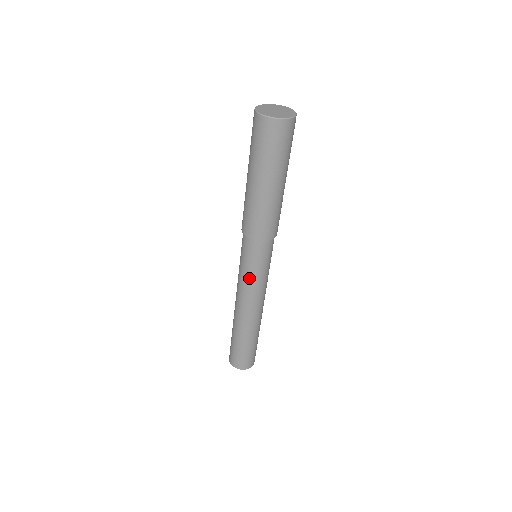
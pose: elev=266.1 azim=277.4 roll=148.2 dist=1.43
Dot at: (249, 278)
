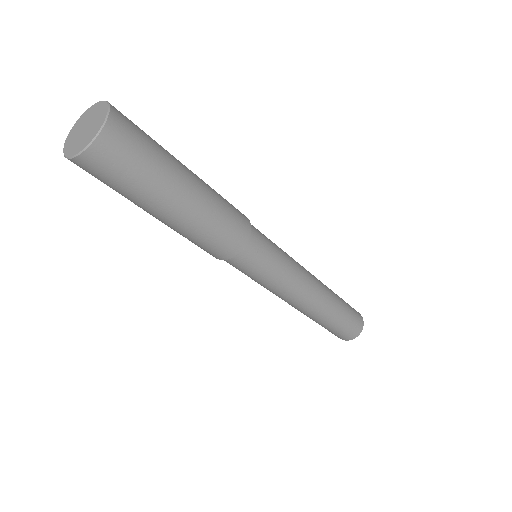
Dot at: (266, 285)
